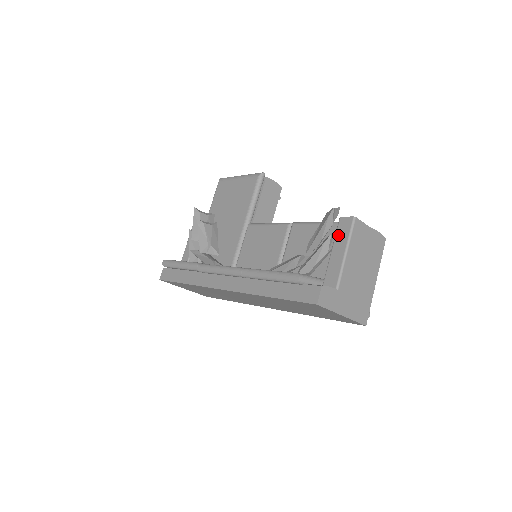
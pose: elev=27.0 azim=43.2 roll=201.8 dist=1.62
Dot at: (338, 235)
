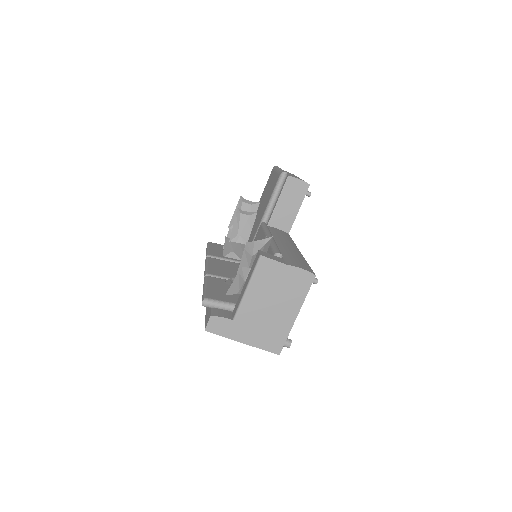
Dot at: (251, 268)
